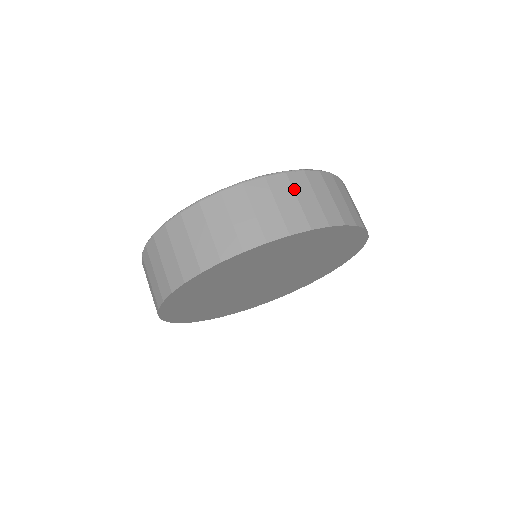
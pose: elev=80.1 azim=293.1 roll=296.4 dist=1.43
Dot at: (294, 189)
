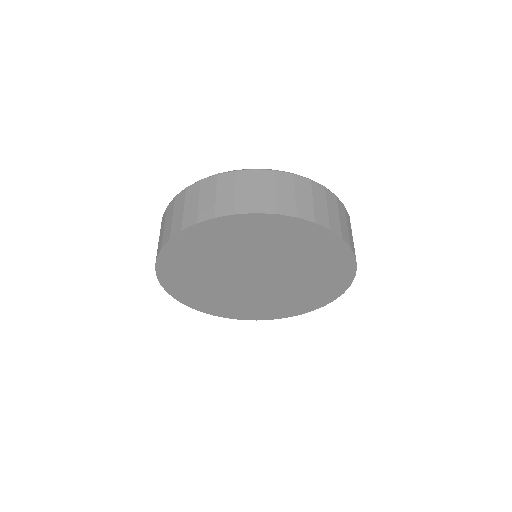
Dot at: (313, 192)
